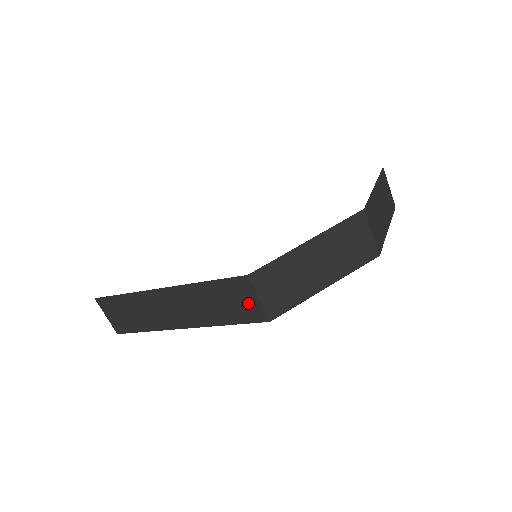
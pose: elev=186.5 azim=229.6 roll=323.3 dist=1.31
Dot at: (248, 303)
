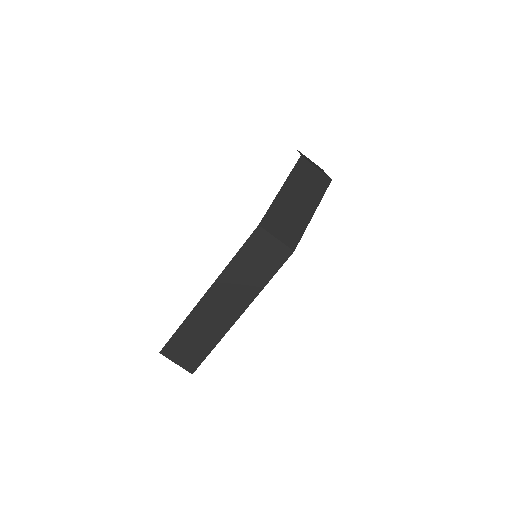
Dot at: (271, 249)
